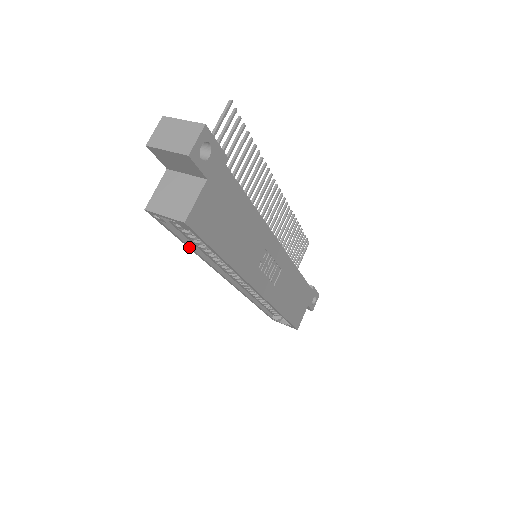
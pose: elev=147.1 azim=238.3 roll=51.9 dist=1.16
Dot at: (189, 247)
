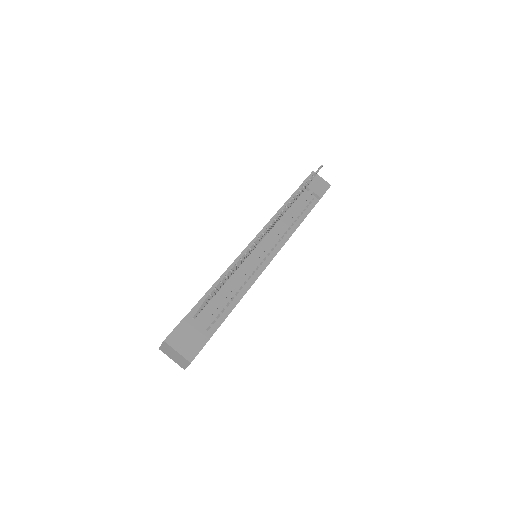
Dot at: occluded
